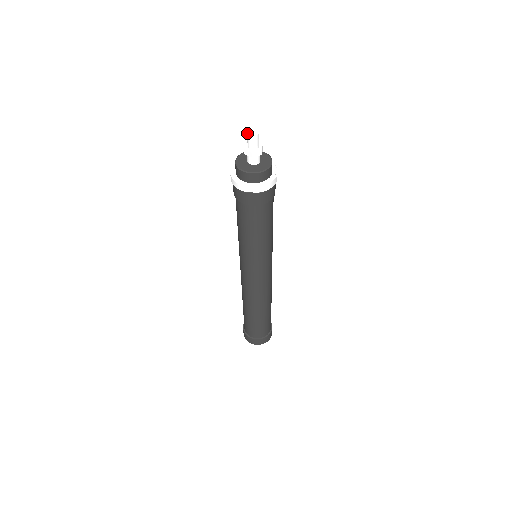
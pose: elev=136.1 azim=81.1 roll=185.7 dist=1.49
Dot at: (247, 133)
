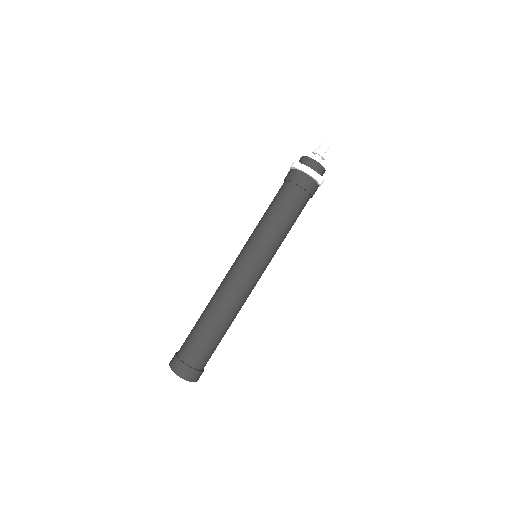
Dot at: (323, 141)
